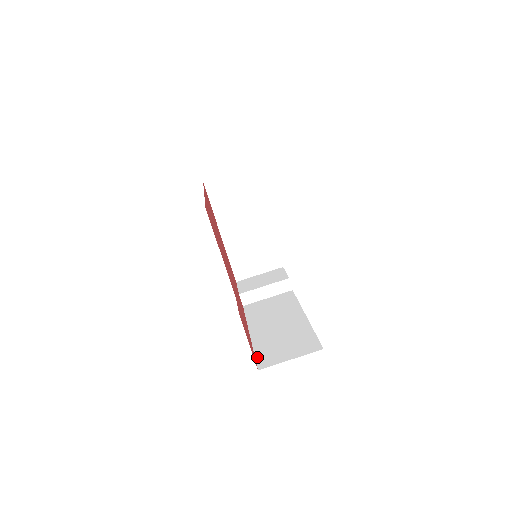
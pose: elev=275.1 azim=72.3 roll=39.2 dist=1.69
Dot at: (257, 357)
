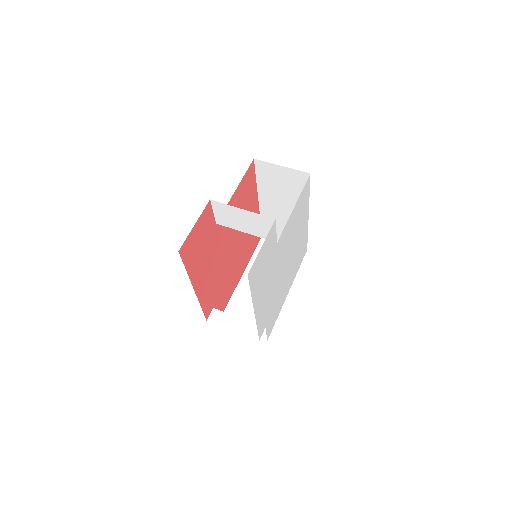
Dot at: occluded
